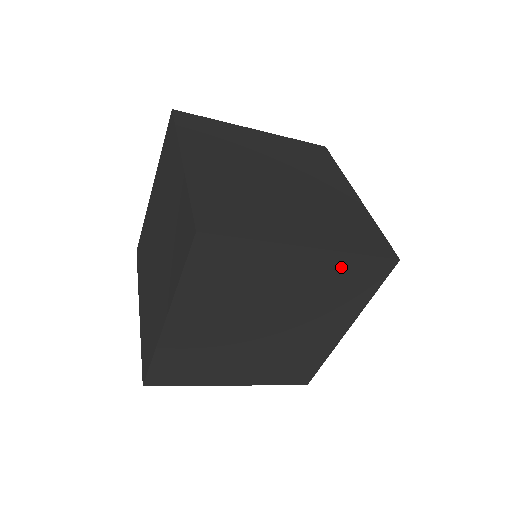
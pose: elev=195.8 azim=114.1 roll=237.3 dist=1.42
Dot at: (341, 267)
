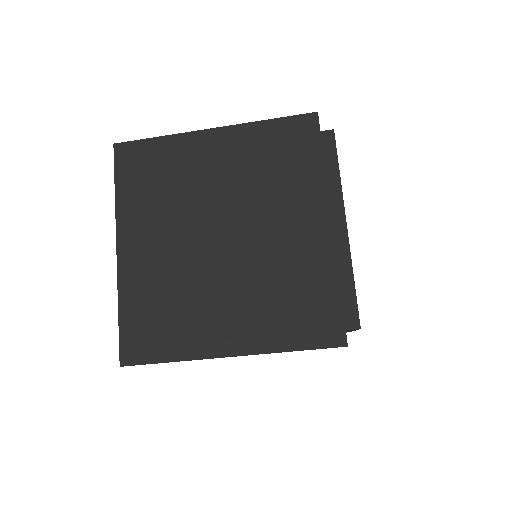
Dot at: (259, 139)
